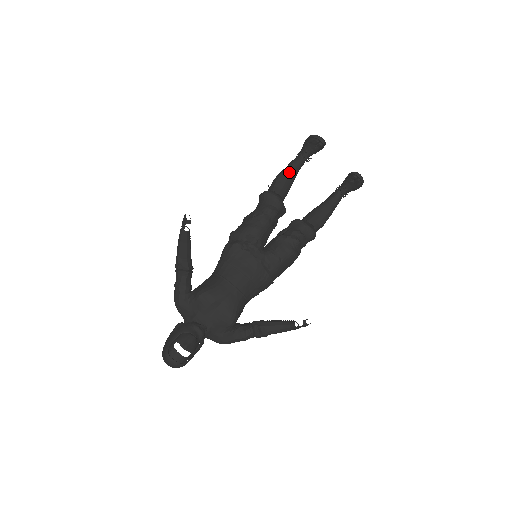
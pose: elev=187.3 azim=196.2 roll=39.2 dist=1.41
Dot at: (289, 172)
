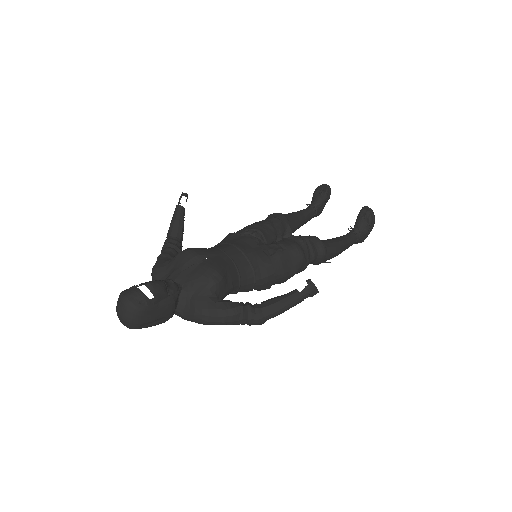
Dot at: (296, 212)
